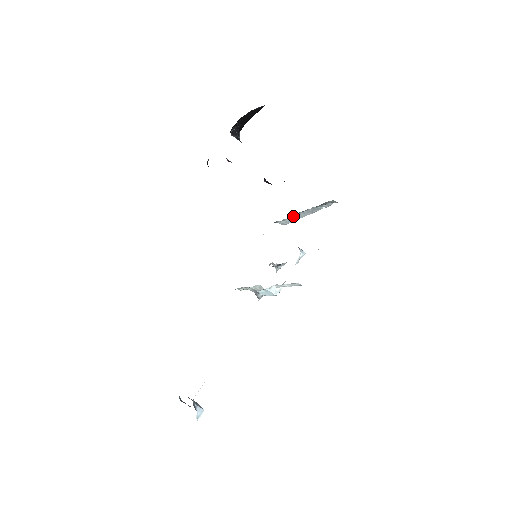
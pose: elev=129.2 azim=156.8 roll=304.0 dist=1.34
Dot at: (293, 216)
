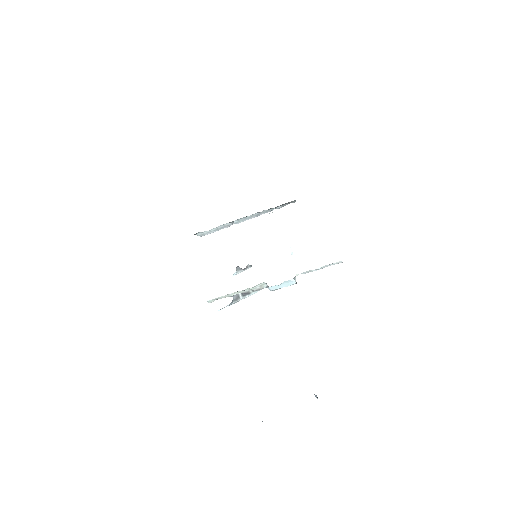
Dot at: (227, 223)
